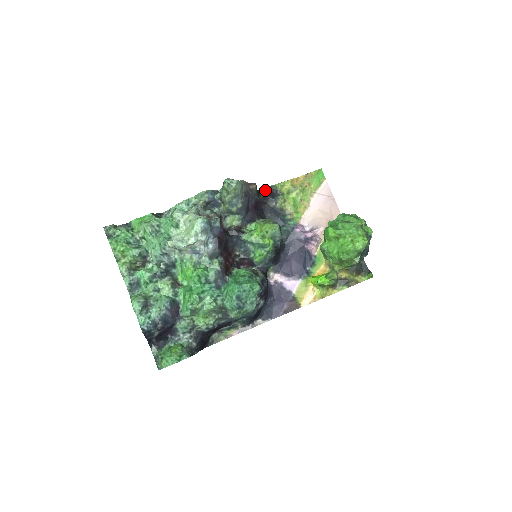
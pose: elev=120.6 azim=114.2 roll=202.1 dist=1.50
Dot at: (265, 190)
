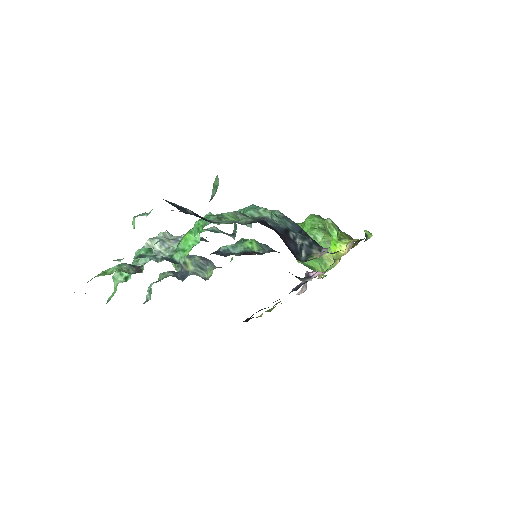
Dot at: (246, 321)
